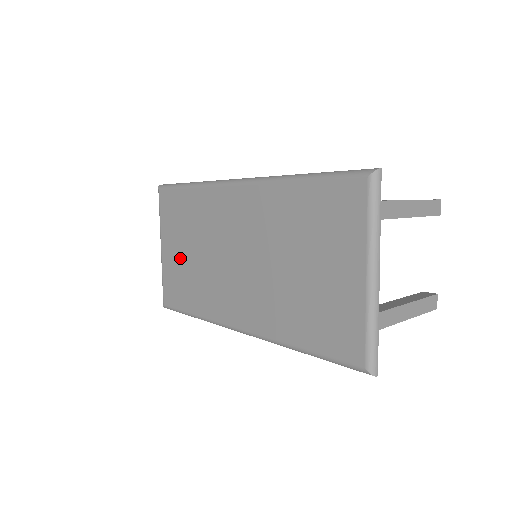
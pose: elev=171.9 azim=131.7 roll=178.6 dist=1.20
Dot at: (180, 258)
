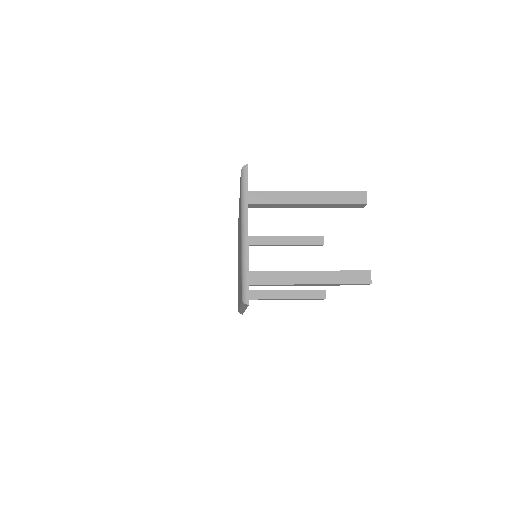
Dot at: occluded
